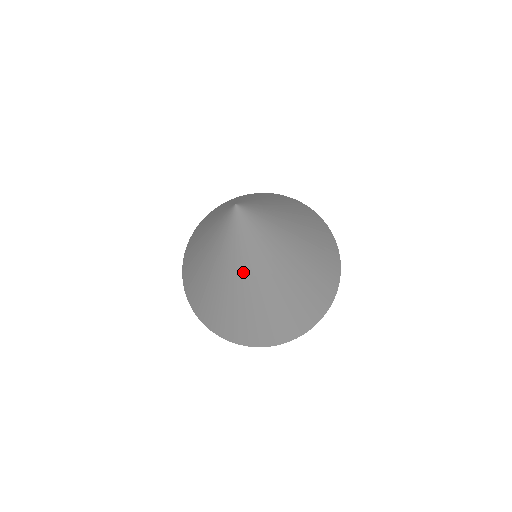
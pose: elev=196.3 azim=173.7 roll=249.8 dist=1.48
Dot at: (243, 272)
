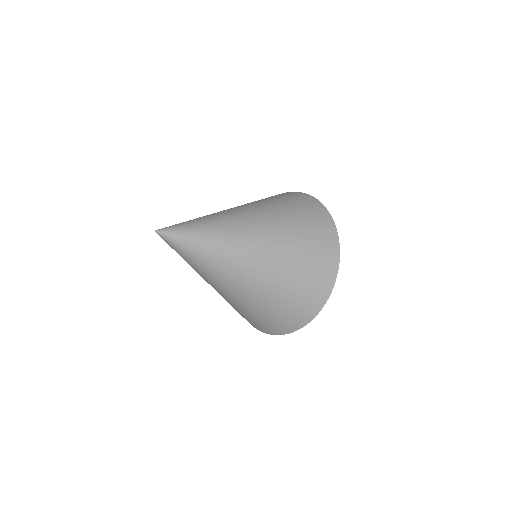
Dot at: occluded
